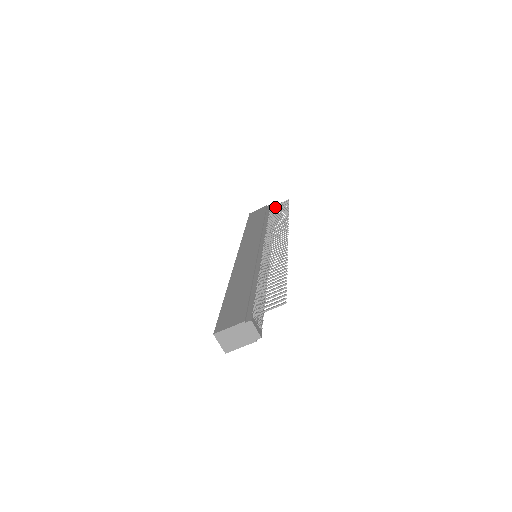
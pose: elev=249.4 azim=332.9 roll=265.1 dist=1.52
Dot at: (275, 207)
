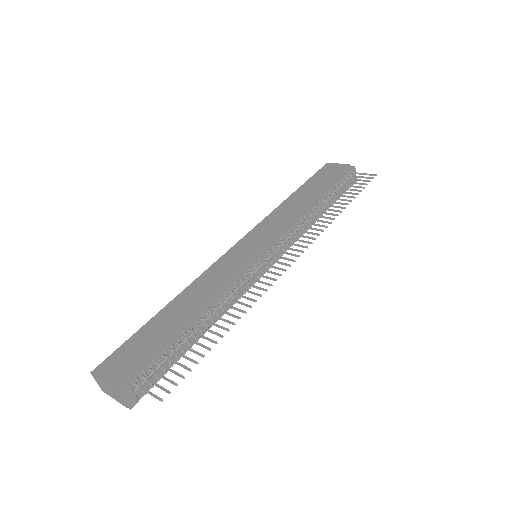
Dot at: (354, 176)
